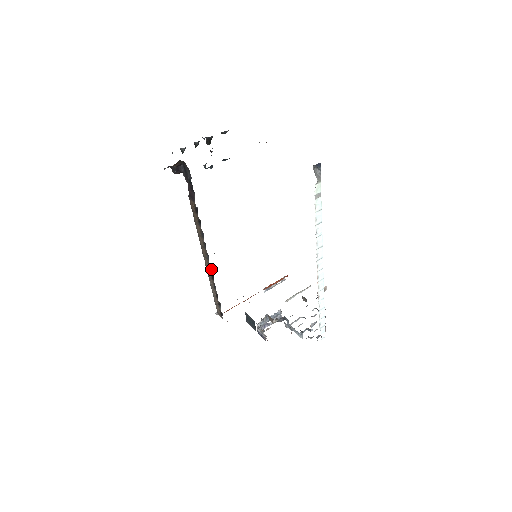
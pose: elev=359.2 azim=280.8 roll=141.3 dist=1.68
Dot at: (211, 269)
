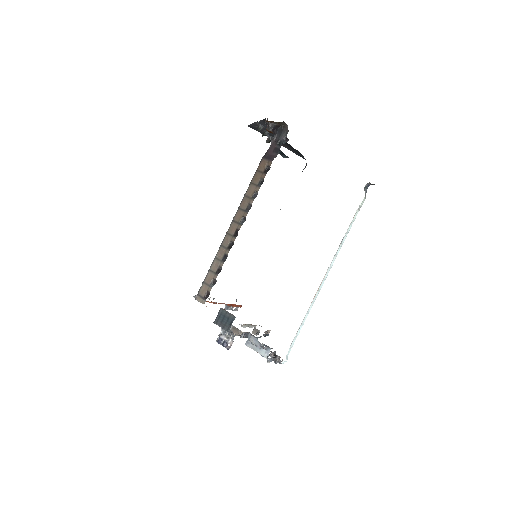
Dot at: occluded
